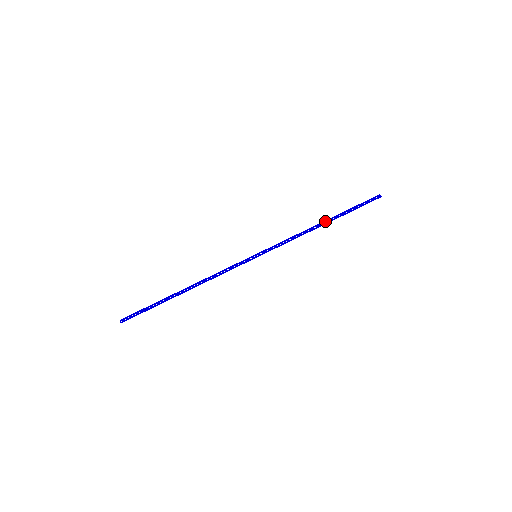
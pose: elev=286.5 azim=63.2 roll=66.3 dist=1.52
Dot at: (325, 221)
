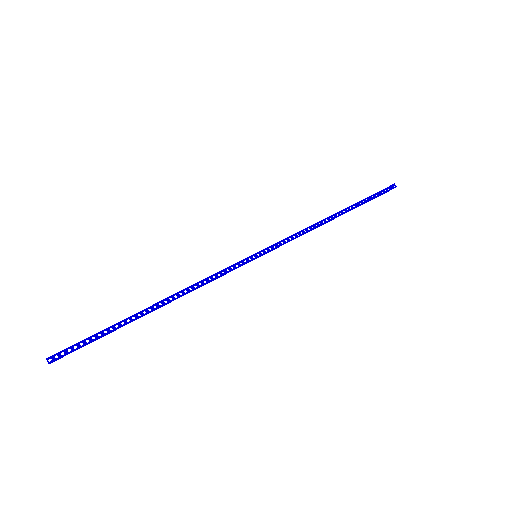
Dot at: (338, 213)
